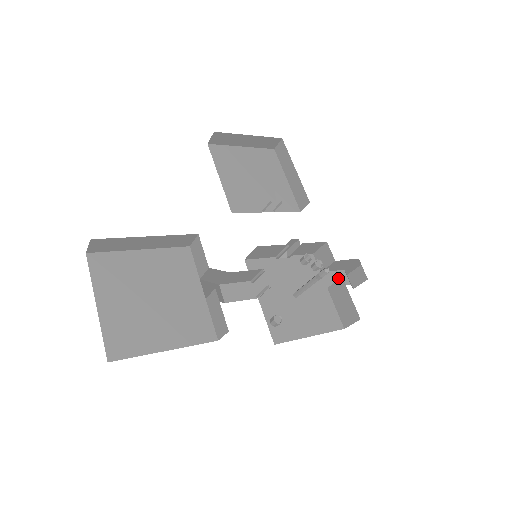
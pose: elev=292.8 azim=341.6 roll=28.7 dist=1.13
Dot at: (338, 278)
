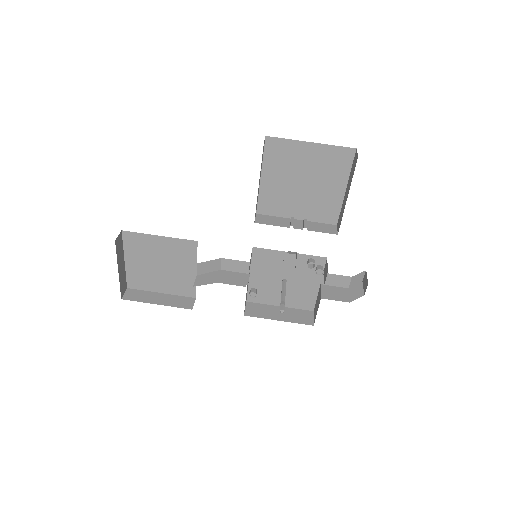
Dot at: (339, 281)
